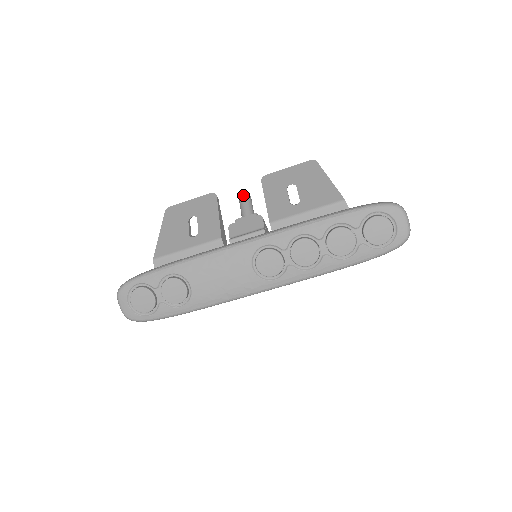
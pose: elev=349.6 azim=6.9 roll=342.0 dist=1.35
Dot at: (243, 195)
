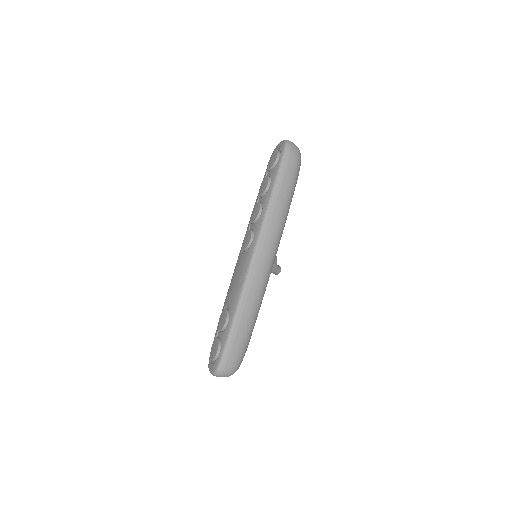
Dot at: occluded
